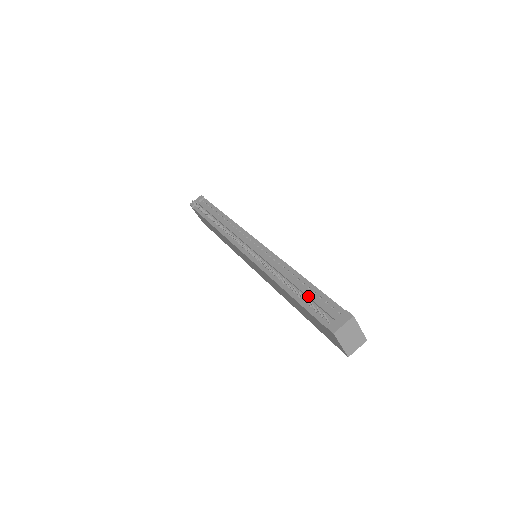
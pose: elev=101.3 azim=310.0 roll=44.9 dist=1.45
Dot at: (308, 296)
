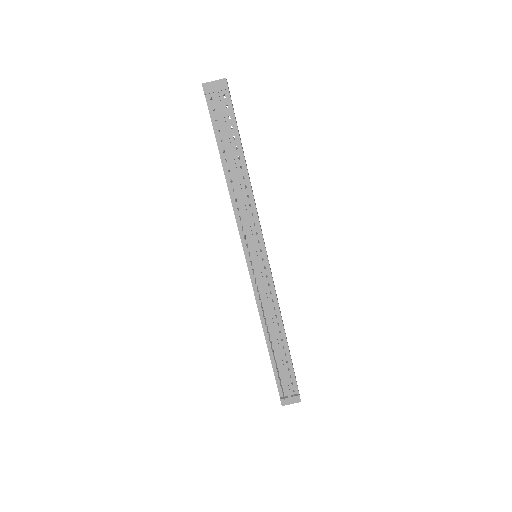
Dot at: (281, 366)
